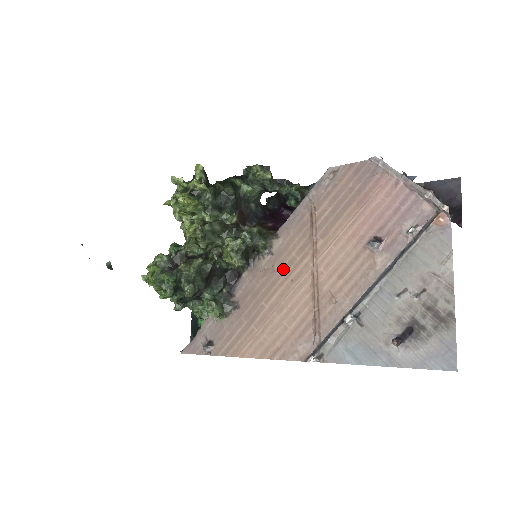
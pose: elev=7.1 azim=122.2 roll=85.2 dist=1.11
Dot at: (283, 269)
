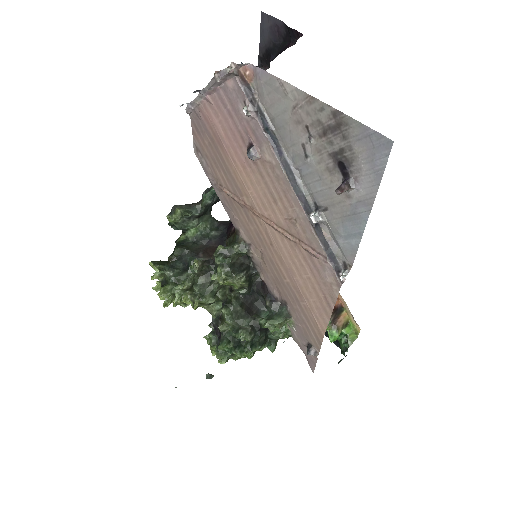
Dot at: (262, 245)
